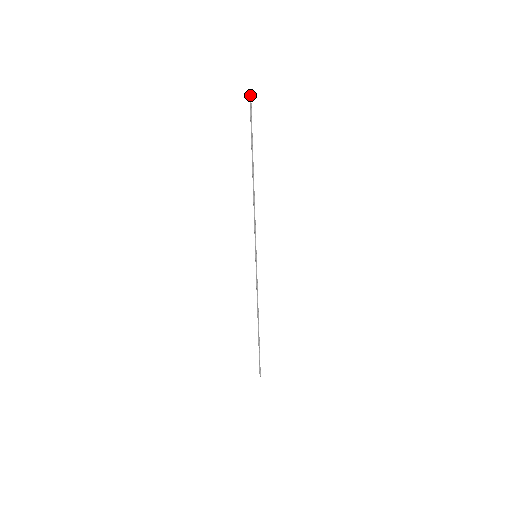
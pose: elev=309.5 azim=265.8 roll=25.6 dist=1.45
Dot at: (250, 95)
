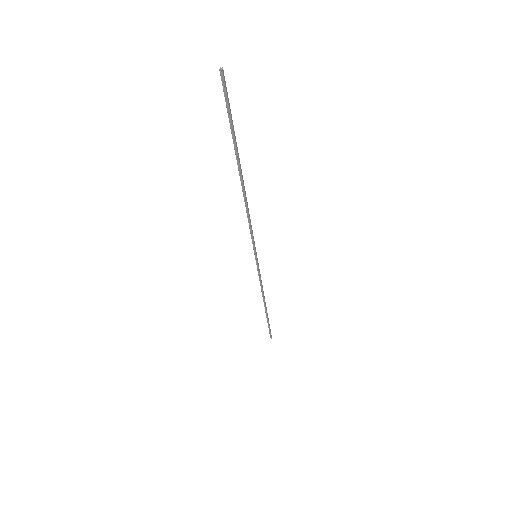
Dot at: (221, 71)
